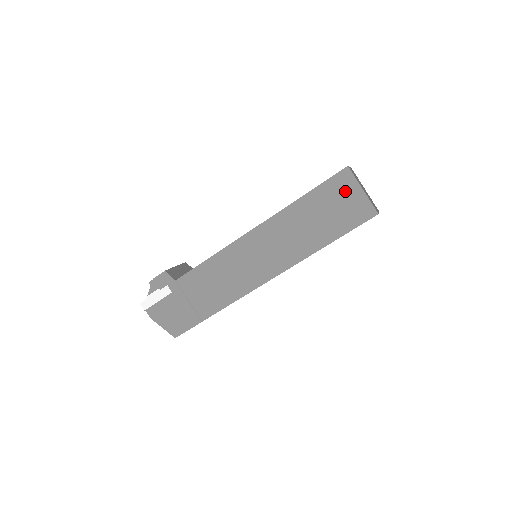
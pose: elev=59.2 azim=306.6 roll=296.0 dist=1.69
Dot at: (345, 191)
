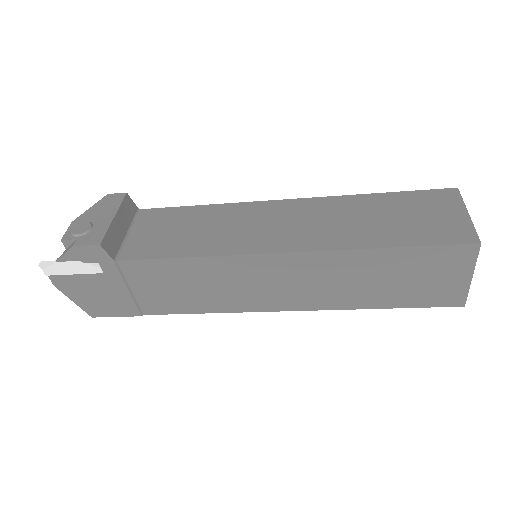
Dot at: (449, 268)
